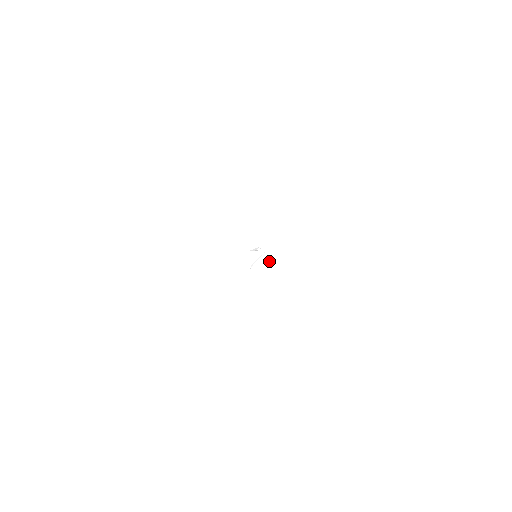
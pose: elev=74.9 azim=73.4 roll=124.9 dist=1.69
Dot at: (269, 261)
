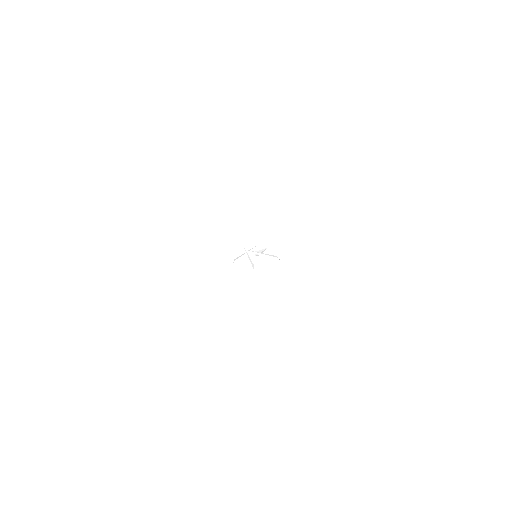
Dot at: (276, 260)
